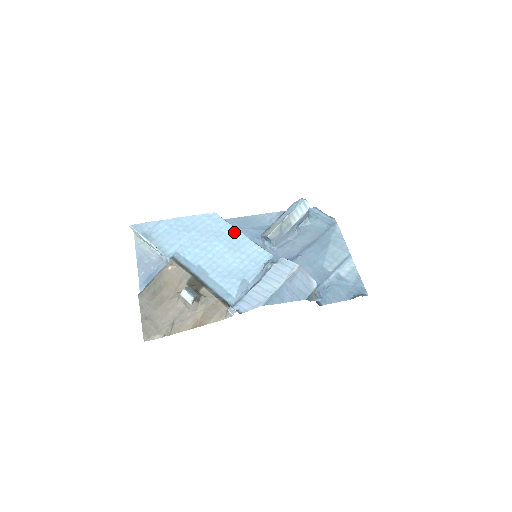
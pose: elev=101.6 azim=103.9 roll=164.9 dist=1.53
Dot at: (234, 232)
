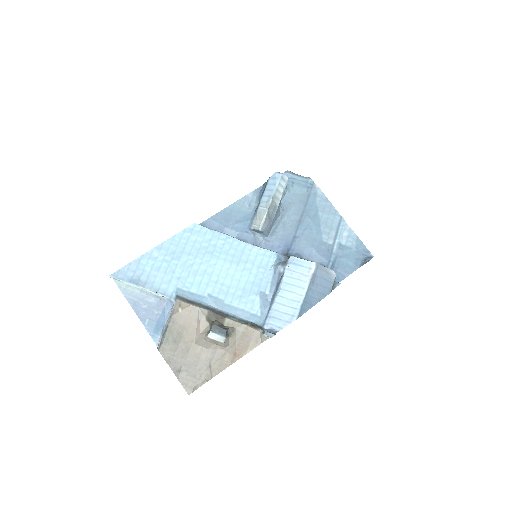
Dot at: (226, 240)
